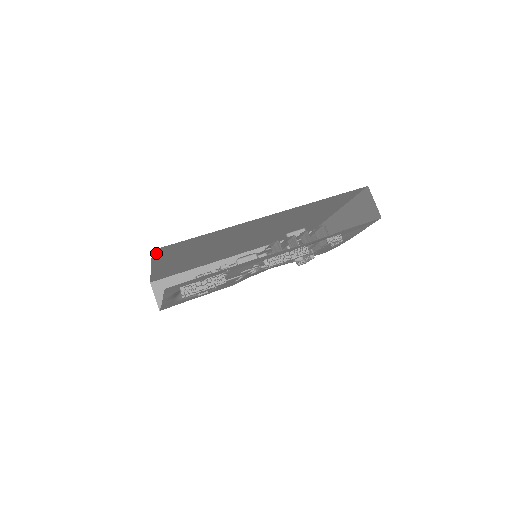
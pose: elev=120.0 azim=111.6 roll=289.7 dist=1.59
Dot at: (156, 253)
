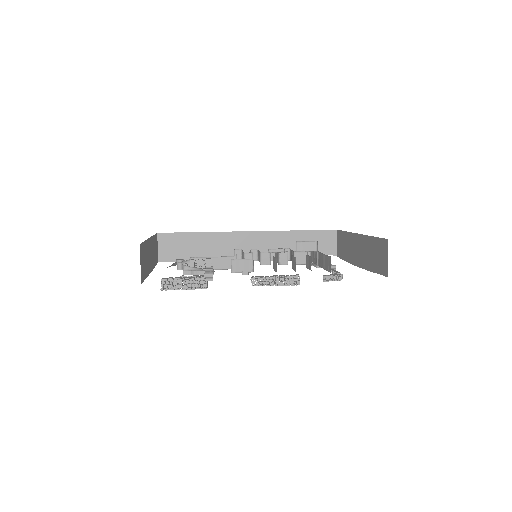
Dot at: occluded
